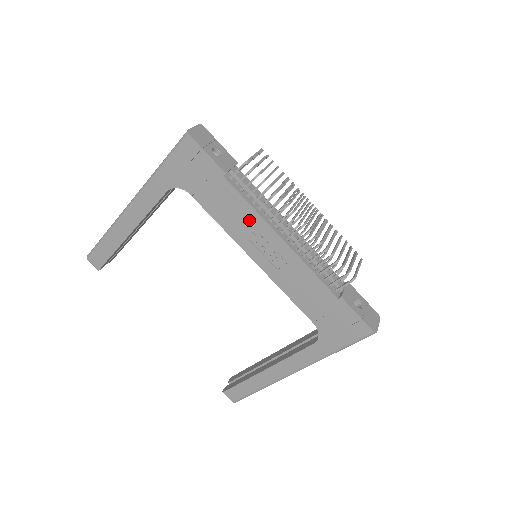
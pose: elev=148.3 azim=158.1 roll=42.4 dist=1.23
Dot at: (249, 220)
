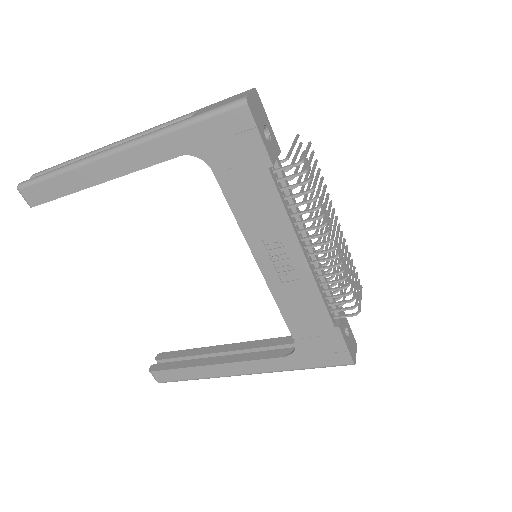
Dot at: (276, 225)
